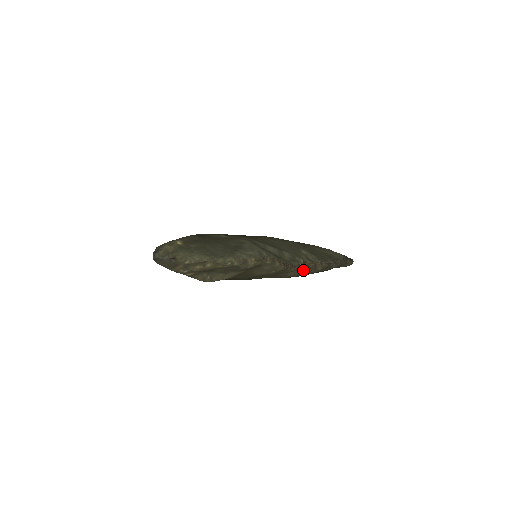
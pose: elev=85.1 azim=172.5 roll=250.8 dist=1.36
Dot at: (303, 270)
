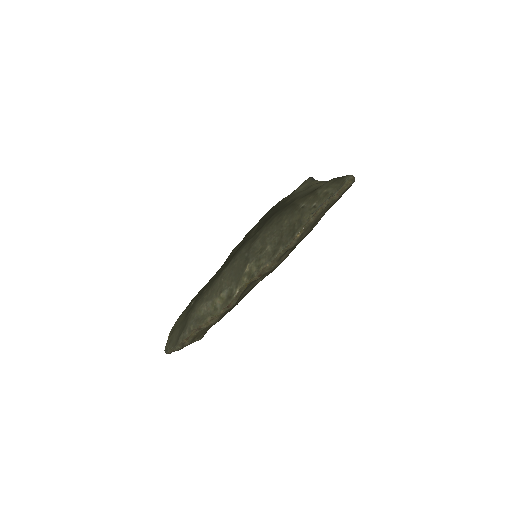
Dot at: (262, 276)
